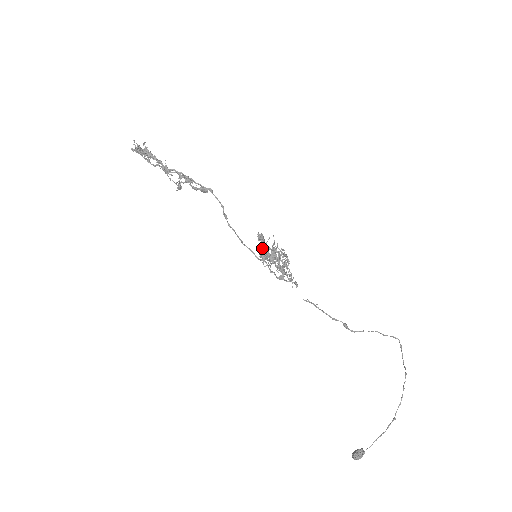
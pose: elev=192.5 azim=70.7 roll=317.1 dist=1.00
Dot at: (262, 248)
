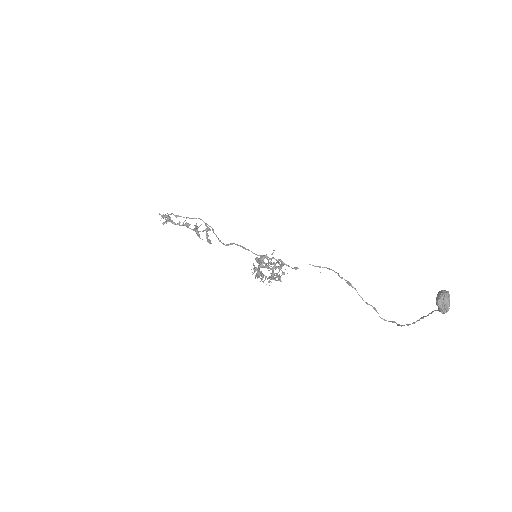
Dot at: occluded
